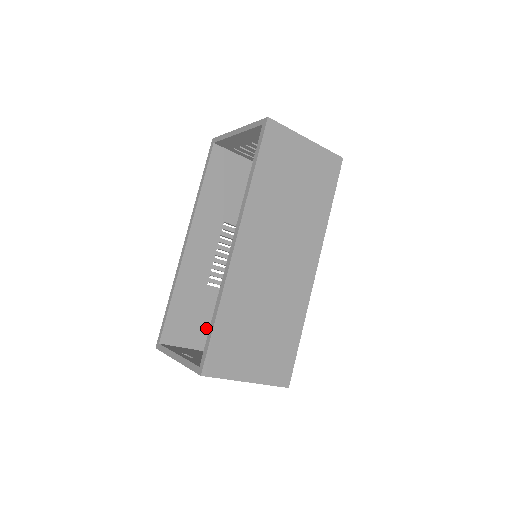
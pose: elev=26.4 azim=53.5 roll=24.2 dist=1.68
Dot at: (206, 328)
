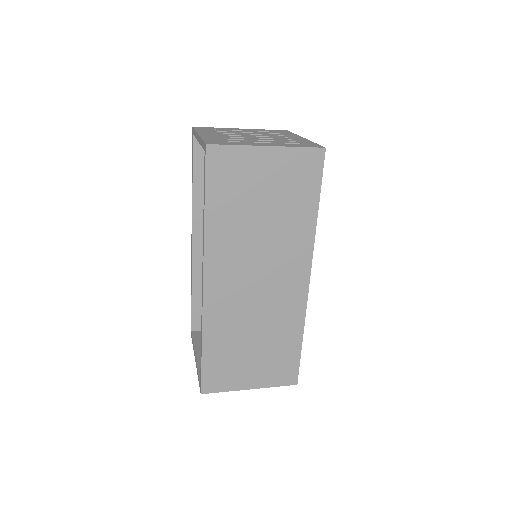
Dot at: occluded
